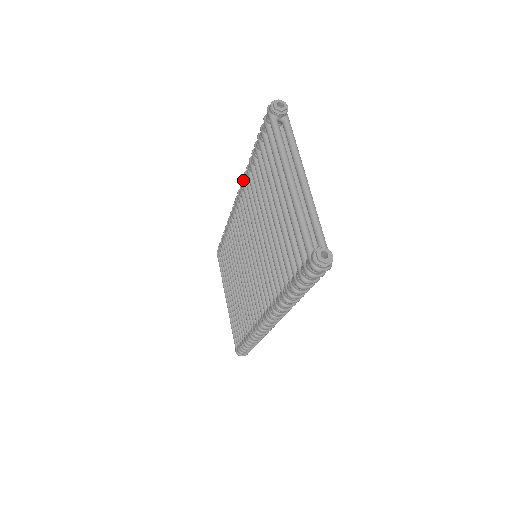
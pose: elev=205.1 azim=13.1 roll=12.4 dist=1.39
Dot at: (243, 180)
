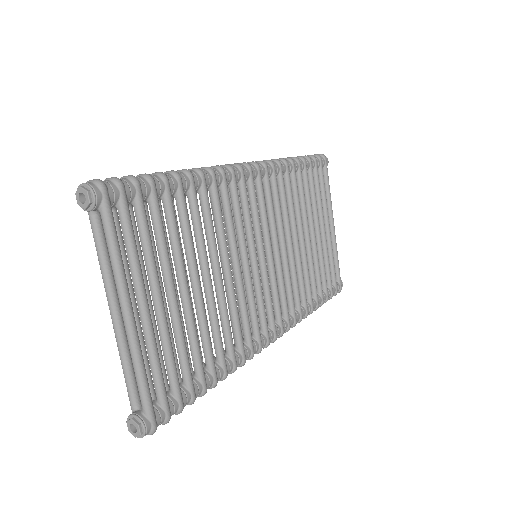
Dot at: occluded
